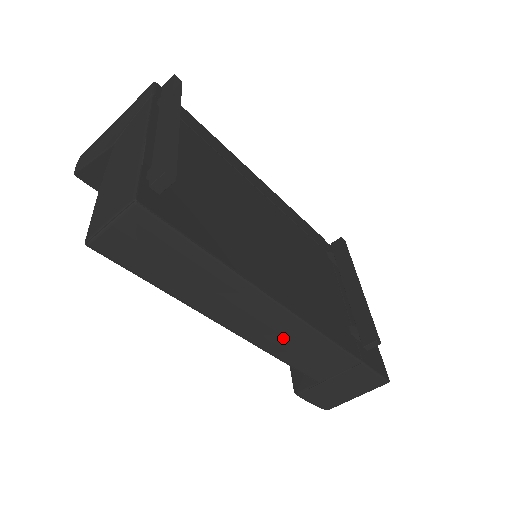
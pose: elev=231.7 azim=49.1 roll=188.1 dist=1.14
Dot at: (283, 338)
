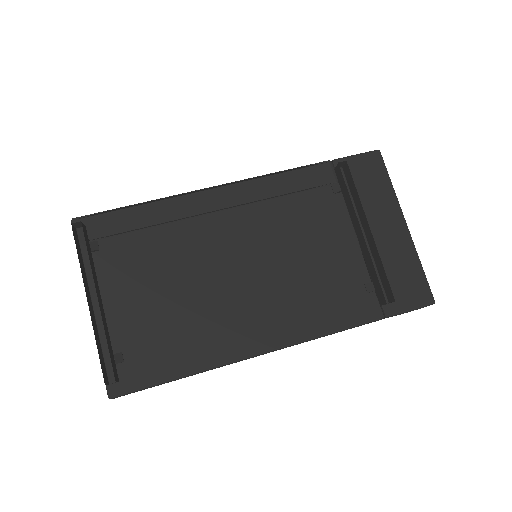
Dot at: occluded
